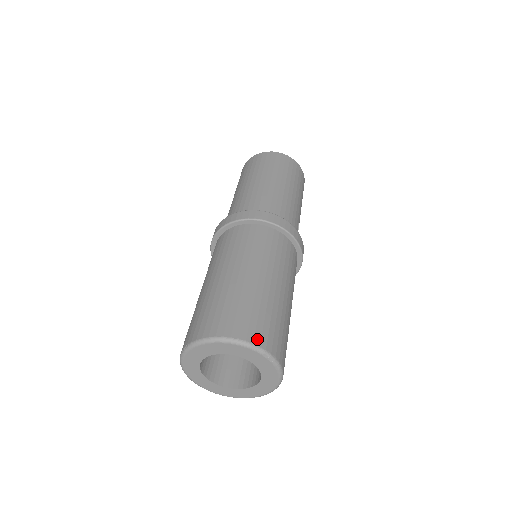
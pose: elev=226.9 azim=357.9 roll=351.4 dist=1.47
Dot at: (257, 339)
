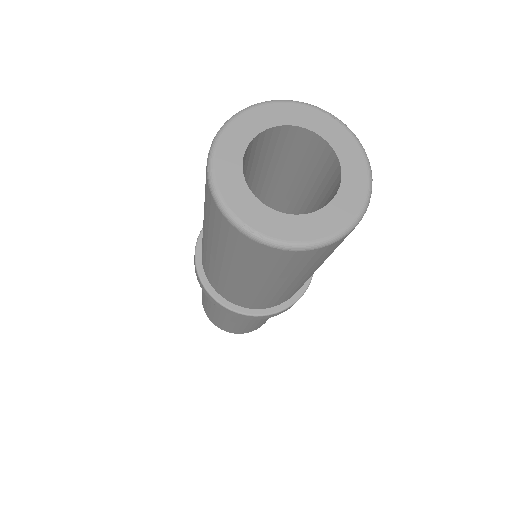
Dot at: occluded
